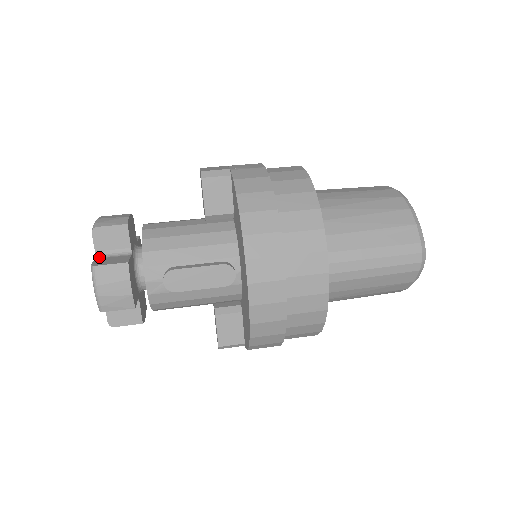
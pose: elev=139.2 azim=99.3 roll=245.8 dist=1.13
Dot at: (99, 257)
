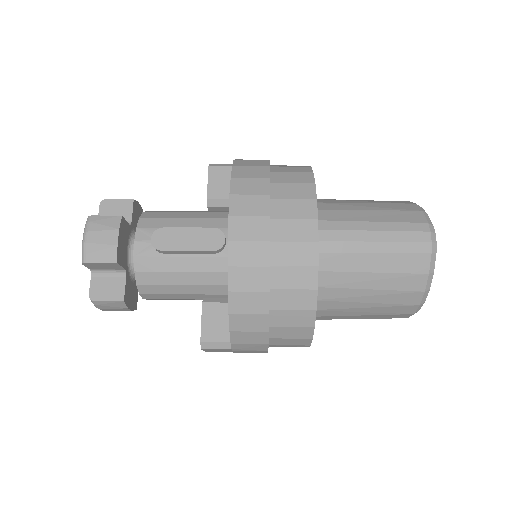
Dot at: occluded
